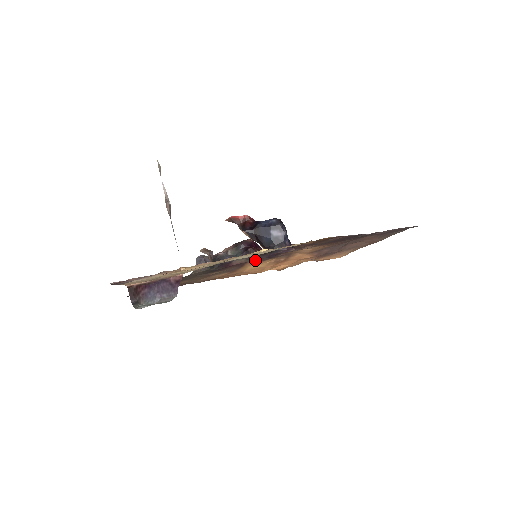
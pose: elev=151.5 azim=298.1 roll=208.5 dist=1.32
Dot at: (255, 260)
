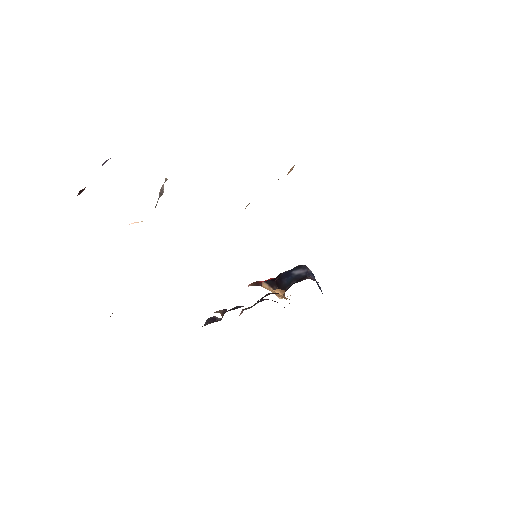
Dot at: occluded
